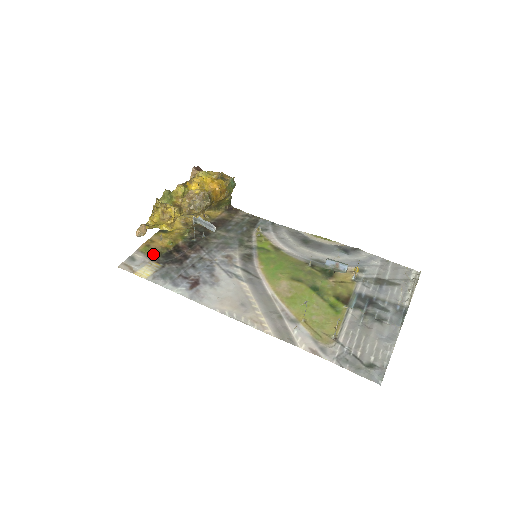
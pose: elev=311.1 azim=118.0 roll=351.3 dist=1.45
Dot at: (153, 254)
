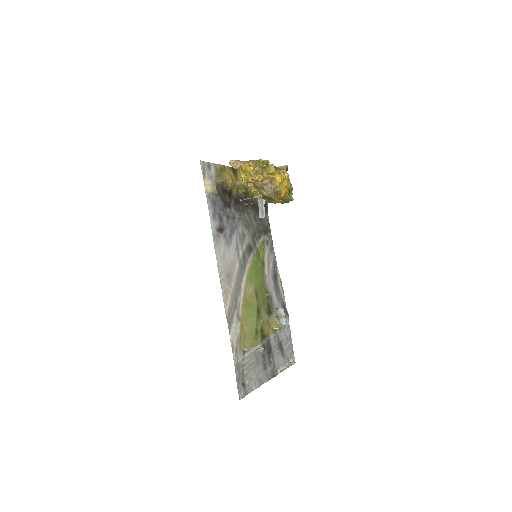
Dot at: (221, 181)
